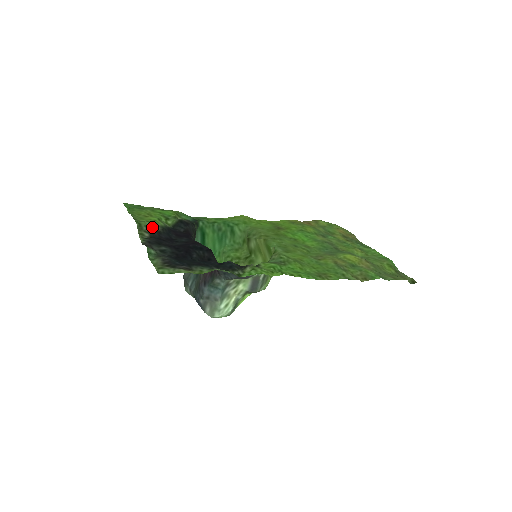
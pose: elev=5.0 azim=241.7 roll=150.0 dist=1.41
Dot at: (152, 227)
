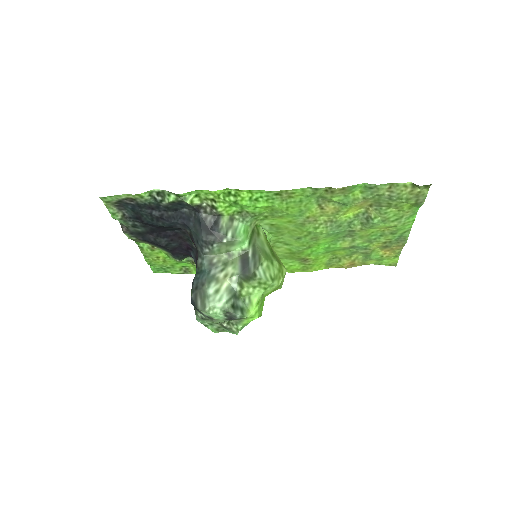
Dot at: (149, 244)
